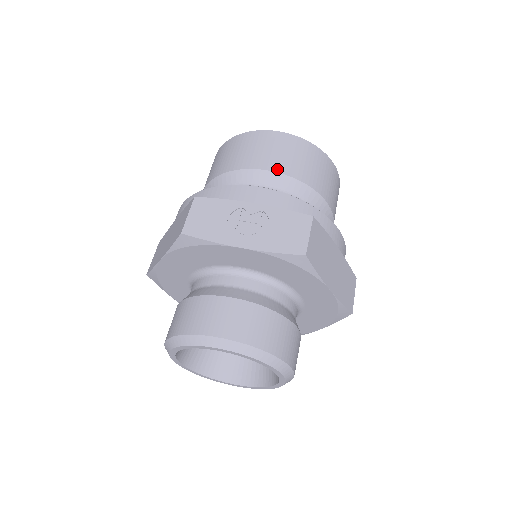
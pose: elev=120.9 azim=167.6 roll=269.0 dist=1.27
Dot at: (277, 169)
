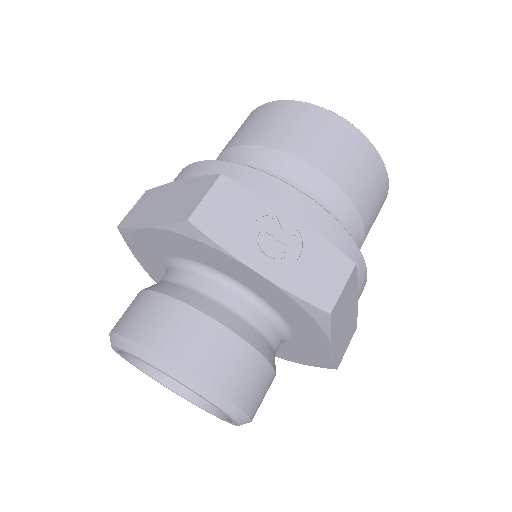
Dot at: (330, 173)
